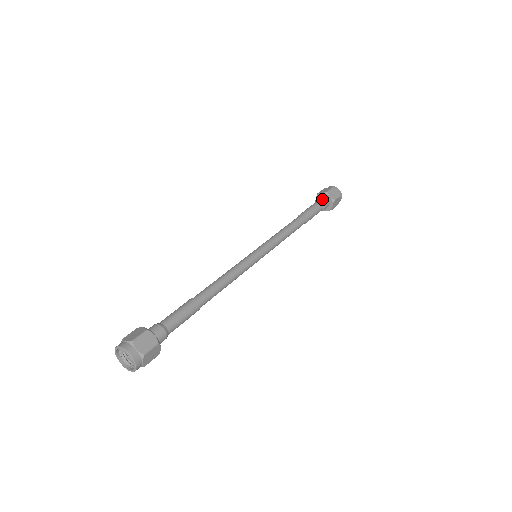
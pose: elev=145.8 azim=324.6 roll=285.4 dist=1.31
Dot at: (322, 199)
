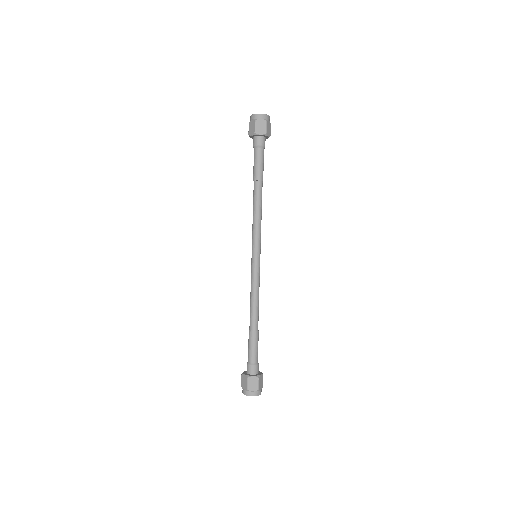
Dot at: (256, 143)
